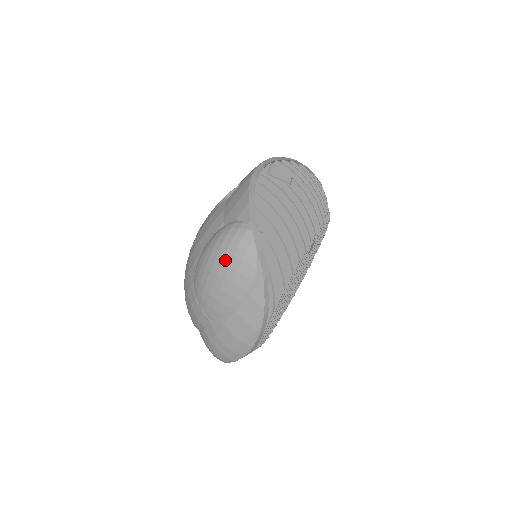
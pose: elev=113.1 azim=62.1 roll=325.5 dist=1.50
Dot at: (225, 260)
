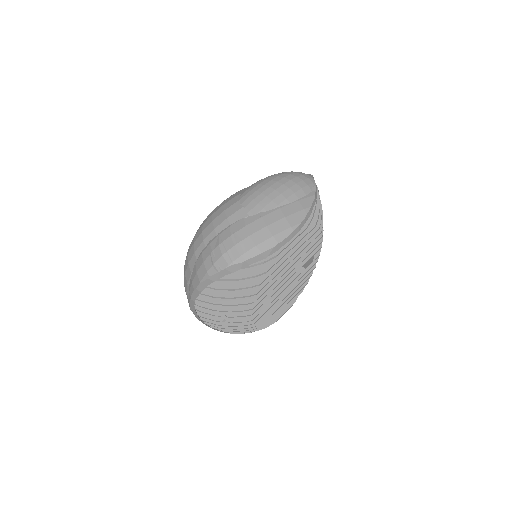
Dot at: (289, 177)
